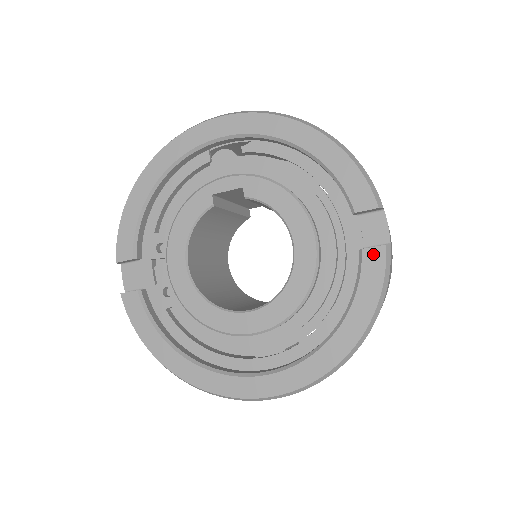
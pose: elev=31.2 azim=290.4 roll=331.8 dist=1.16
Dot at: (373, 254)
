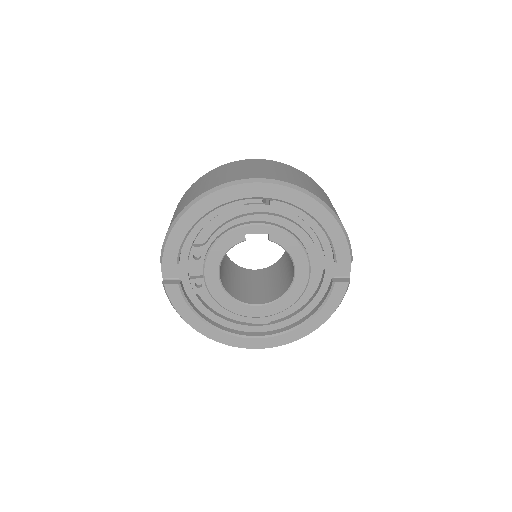
Dot at: (340, 286)
